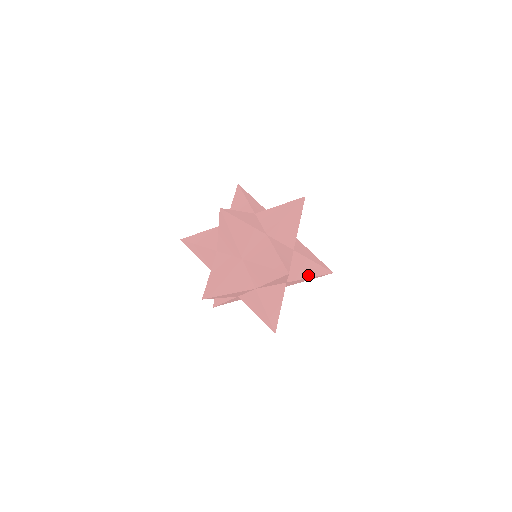
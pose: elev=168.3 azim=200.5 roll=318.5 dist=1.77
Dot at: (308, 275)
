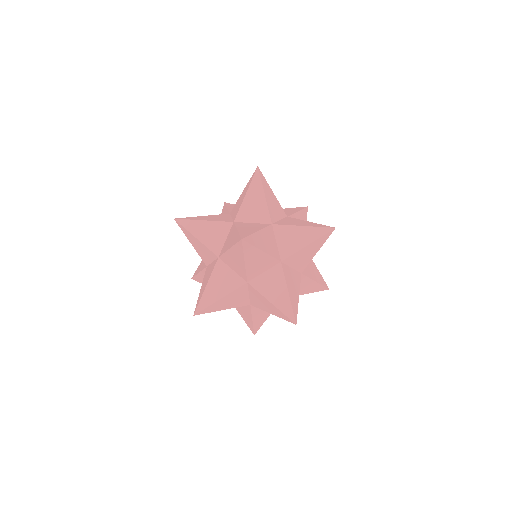
Dot at: (314, 278)
